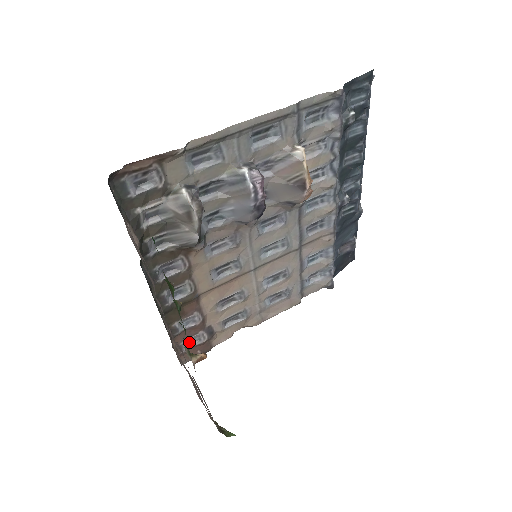
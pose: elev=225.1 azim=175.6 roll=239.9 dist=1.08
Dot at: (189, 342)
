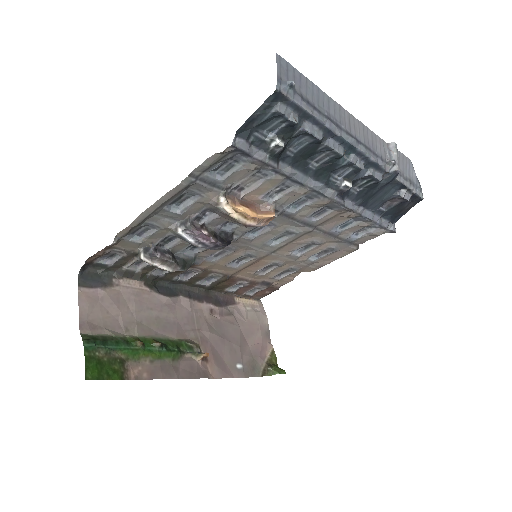
Dot at: (252, 290)
